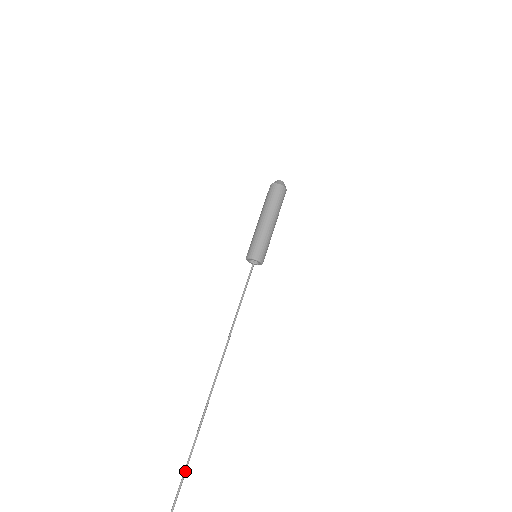
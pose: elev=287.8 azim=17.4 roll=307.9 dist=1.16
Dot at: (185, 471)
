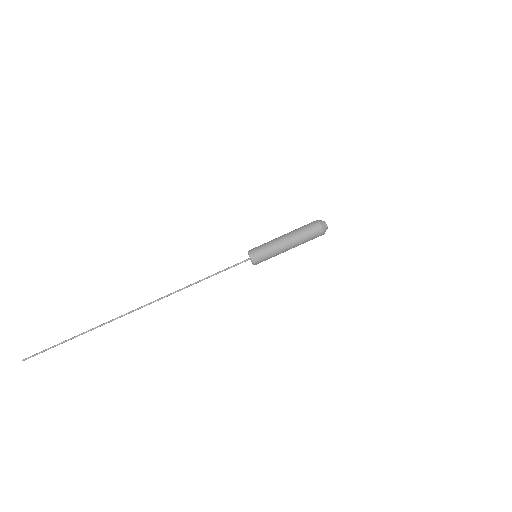
Dot at: occluded
